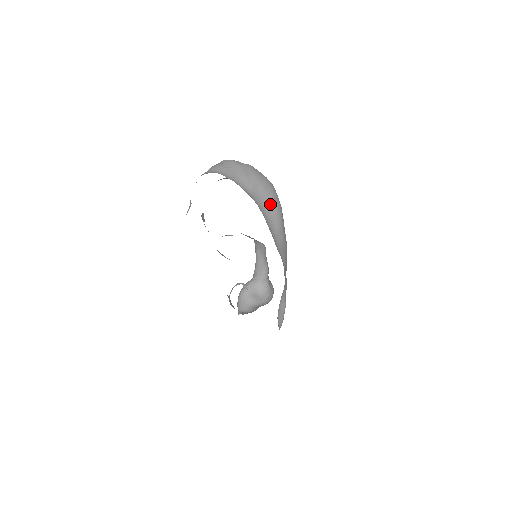
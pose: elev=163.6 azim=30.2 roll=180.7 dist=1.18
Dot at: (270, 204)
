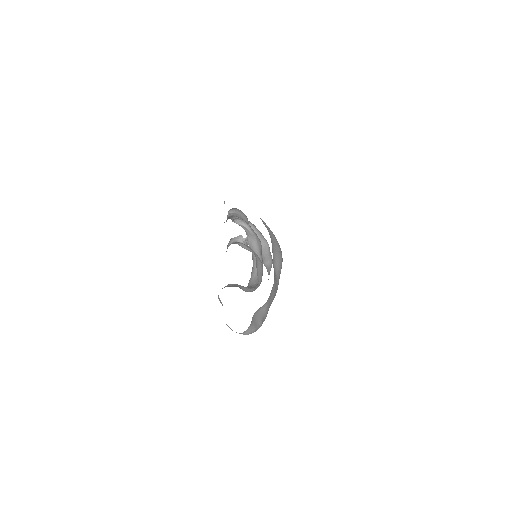
Dot at: (277, 247)
